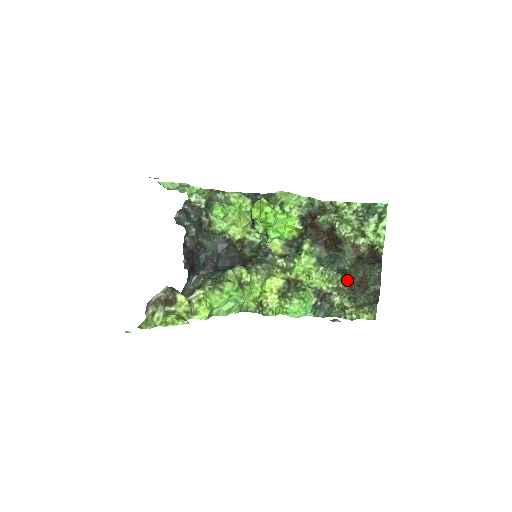
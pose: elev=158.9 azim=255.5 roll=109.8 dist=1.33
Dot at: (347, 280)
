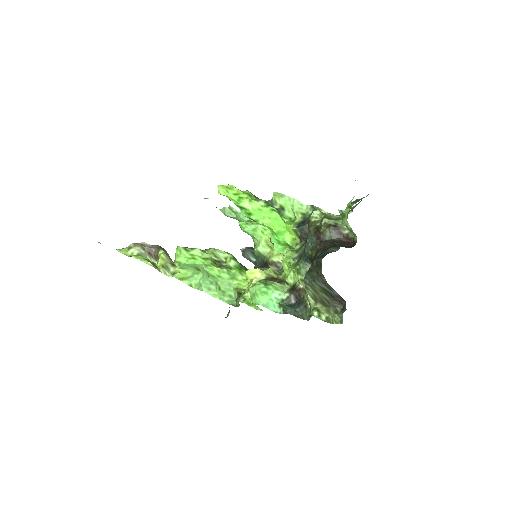
Dot at: occluded
